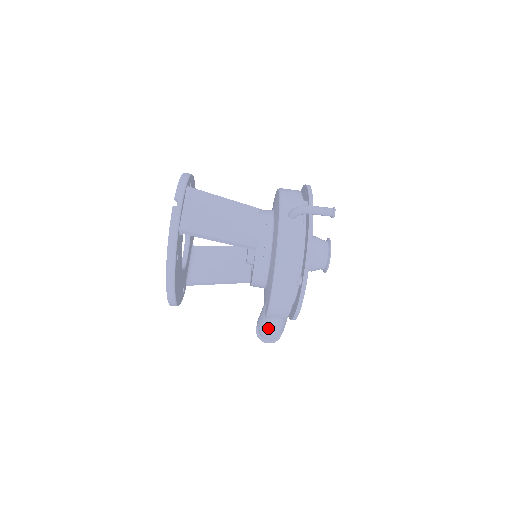
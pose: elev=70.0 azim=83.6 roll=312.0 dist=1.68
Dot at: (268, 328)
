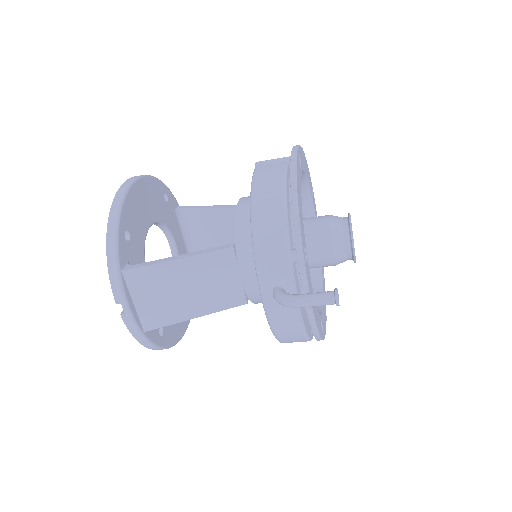
Dot at: occluded
